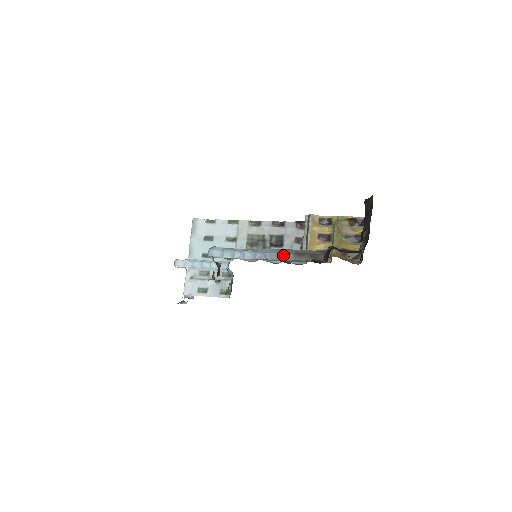
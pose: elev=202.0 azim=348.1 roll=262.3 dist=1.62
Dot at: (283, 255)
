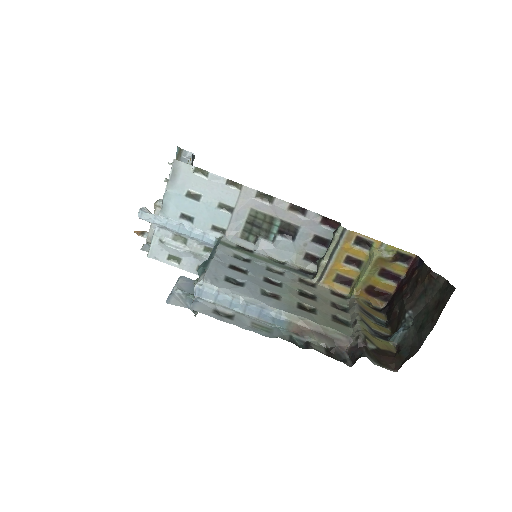
Dot at: (297, 327)
